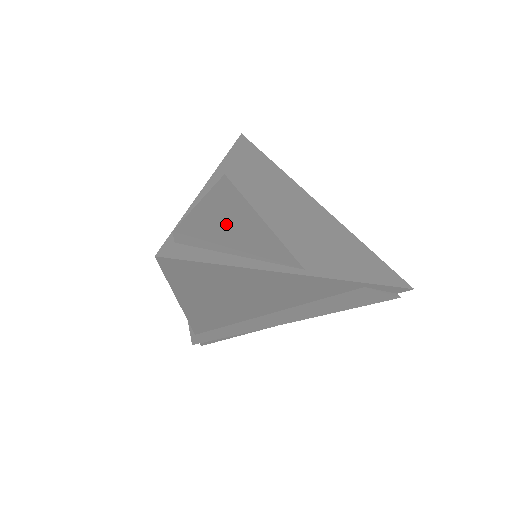
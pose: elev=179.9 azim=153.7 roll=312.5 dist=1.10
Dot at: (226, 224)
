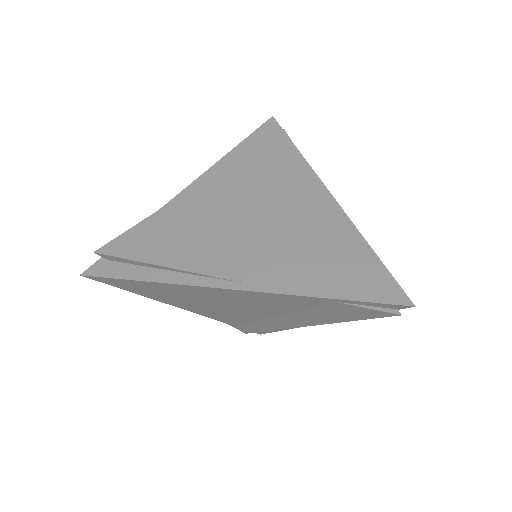
Dot at: (168, 236)
